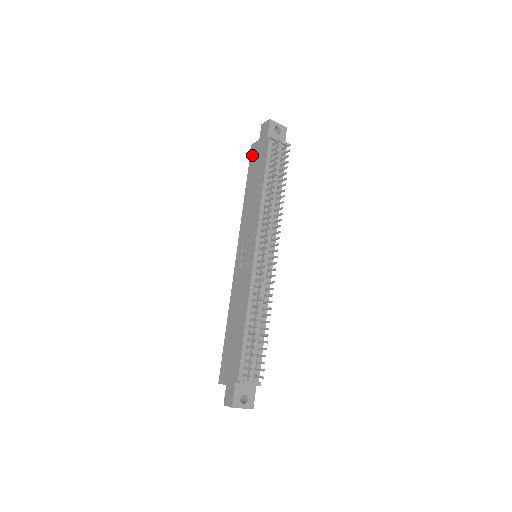
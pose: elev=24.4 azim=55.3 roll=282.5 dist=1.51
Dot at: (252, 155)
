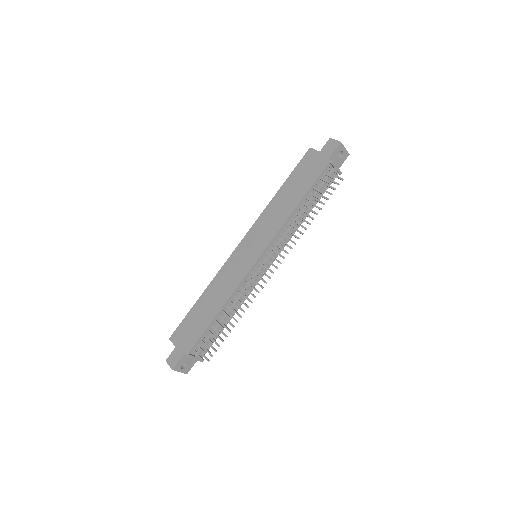
Dot at: (305, 160)
